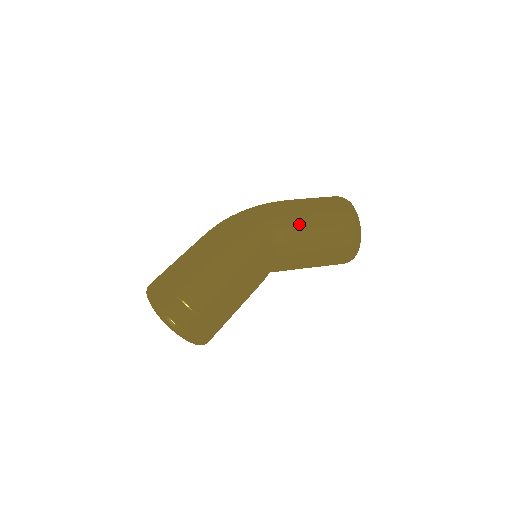
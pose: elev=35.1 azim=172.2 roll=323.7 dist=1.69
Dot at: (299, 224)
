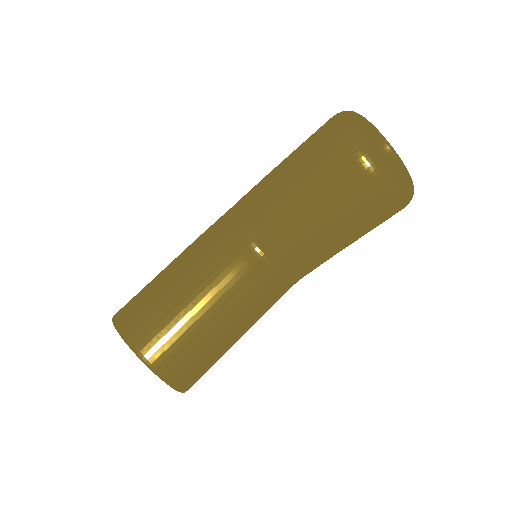
Dot at: (267, 181)
